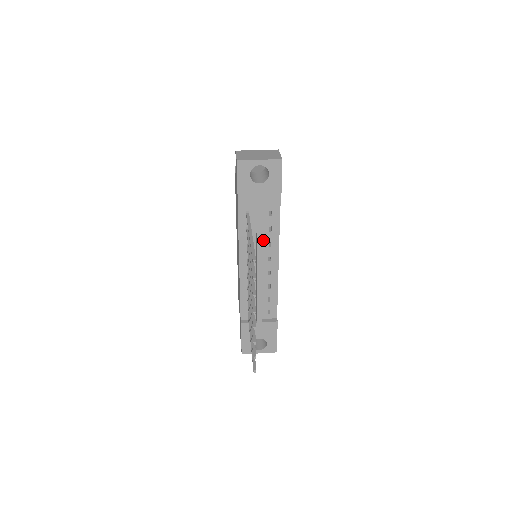
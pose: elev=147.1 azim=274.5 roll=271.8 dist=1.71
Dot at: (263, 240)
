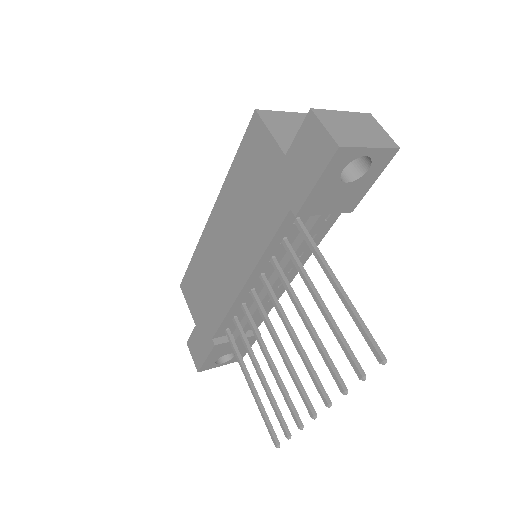
Dot at: occluded
